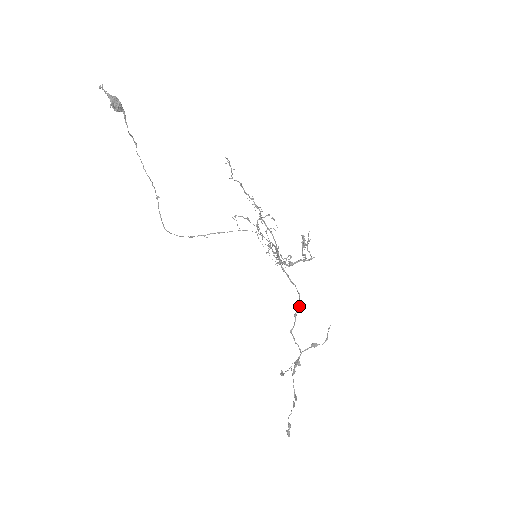
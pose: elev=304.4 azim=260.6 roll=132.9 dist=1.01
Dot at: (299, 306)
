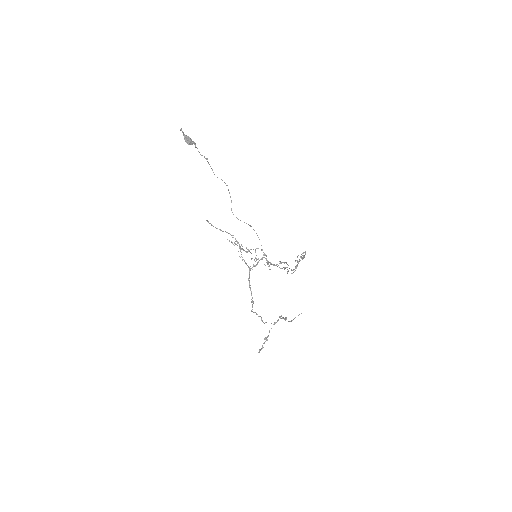
Dot at: (253, 303)
